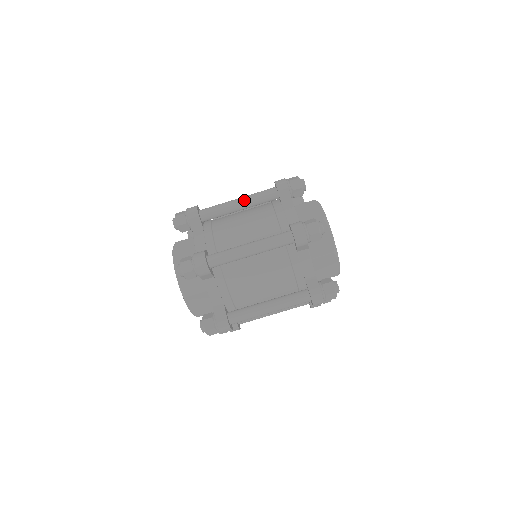
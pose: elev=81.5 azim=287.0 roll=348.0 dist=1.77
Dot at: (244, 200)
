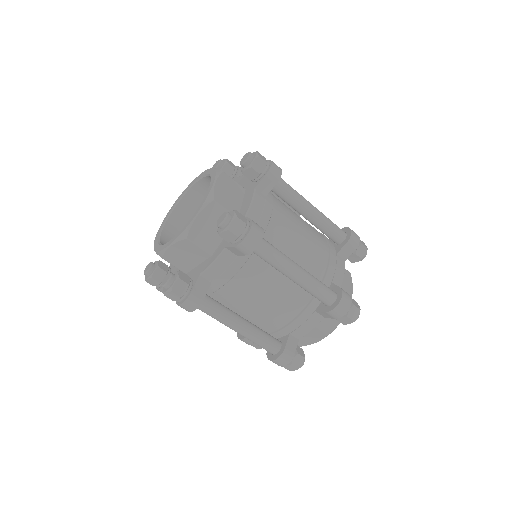
Dot at: (318, 214)
